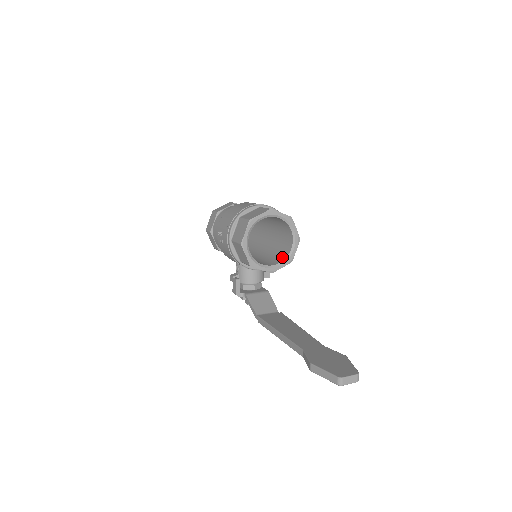
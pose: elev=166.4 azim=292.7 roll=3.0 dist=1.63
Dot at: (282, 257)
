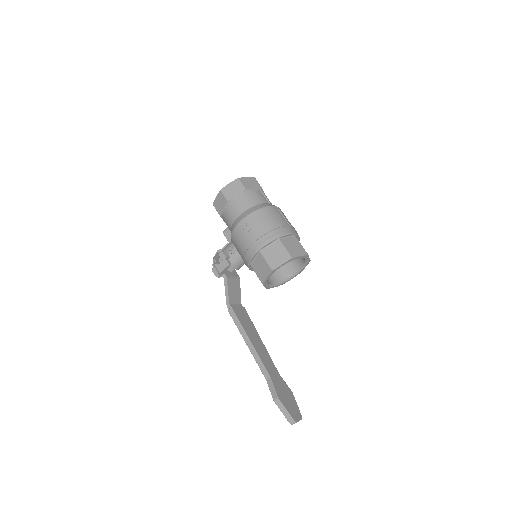
Dot at: (279, 277)
